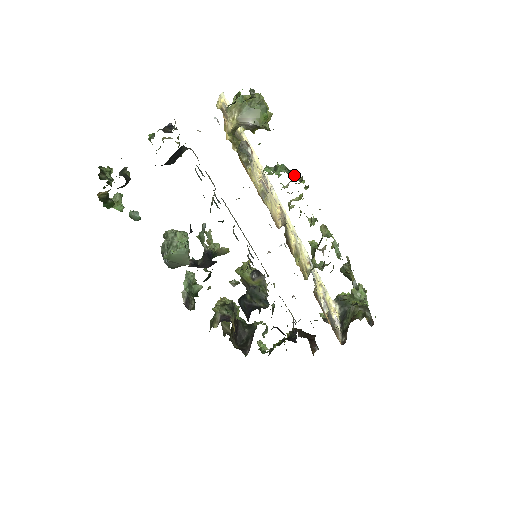
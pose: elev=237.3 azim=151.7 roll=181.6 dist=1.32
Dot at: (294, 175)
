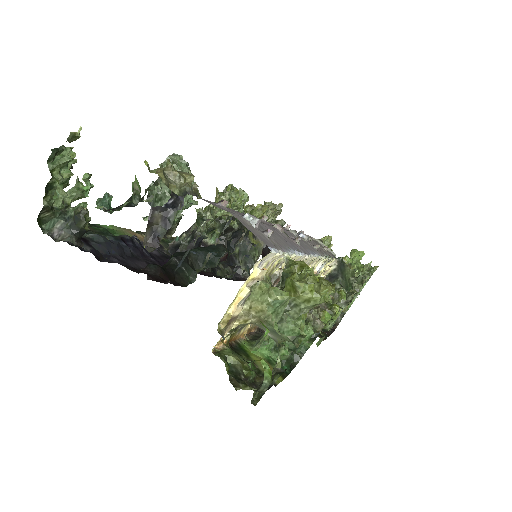
Dot at: (300, 350)
